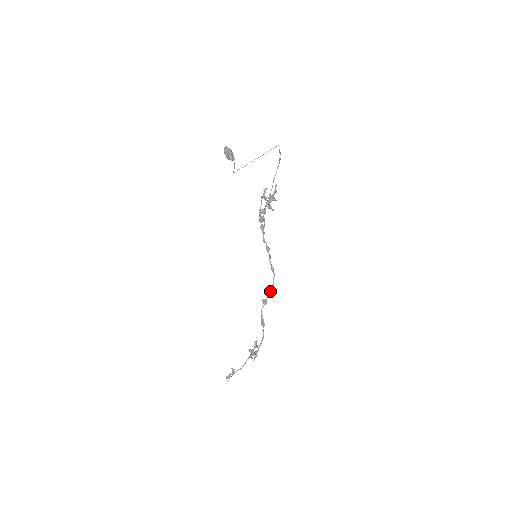
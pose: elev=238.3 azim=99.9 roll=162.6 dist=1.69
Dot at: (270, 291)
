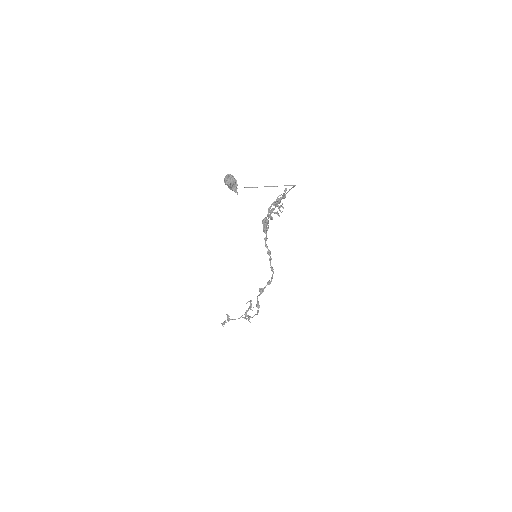
Dot at: (268, 283)
